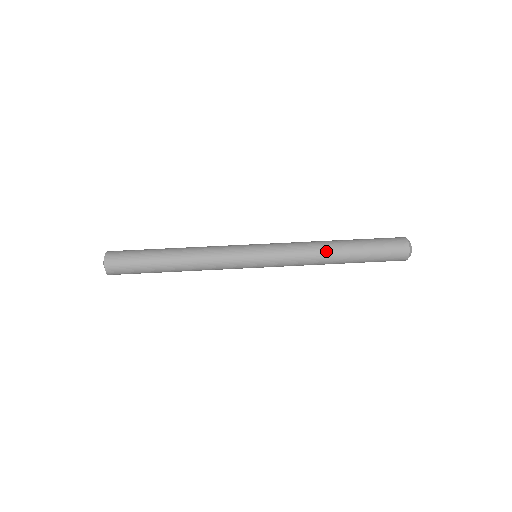
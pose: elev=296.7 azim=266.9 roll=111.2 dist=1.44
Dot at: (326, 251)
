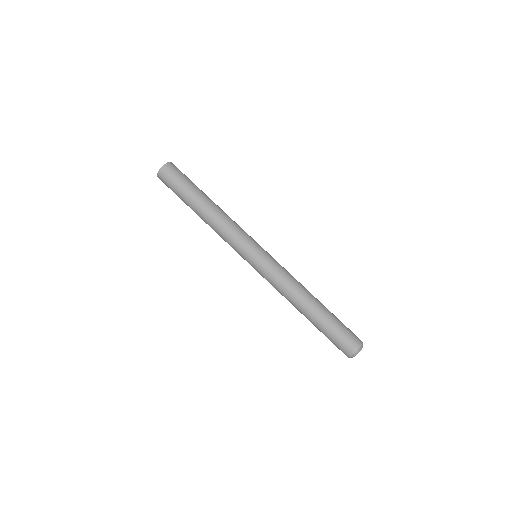
Dot at: (296, 303)
